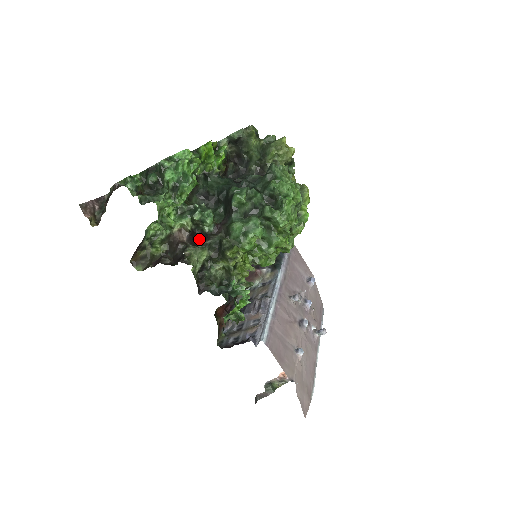
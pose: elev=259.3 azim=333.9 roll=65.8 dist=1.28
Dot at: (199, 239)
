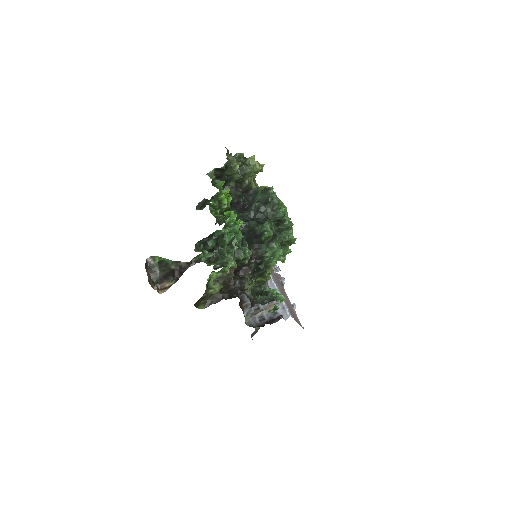
Dot at: (237, 268)
